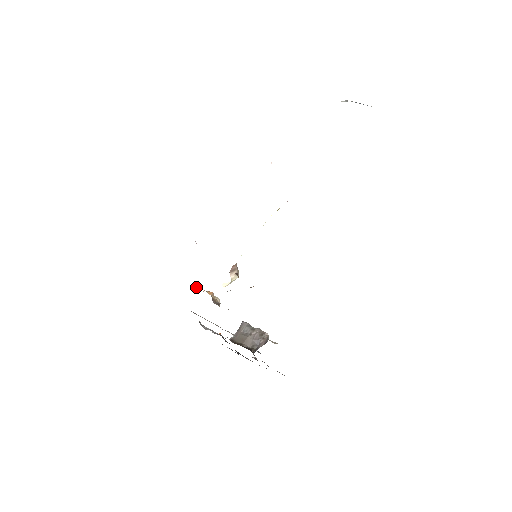
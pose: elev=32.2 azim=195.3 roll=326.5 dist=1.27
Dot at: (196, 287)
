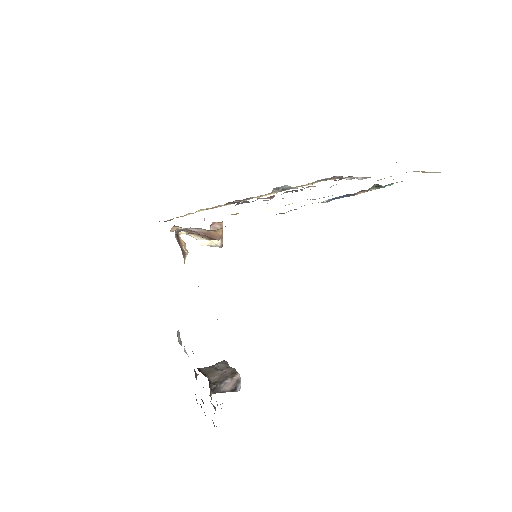
Dot at: occluded
